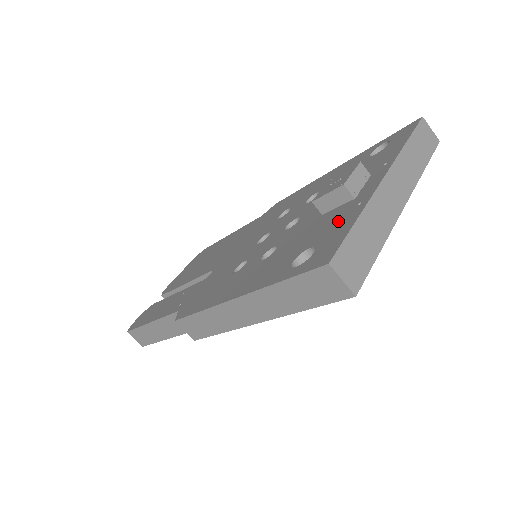
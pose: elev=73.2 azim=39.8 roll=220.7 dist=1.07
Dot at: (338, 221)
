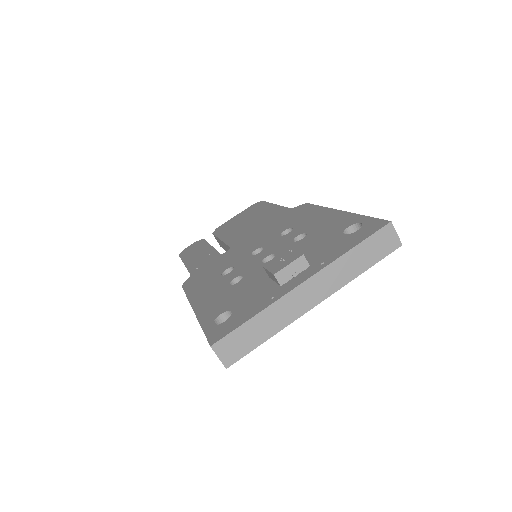
Dot at: (256, 302)
